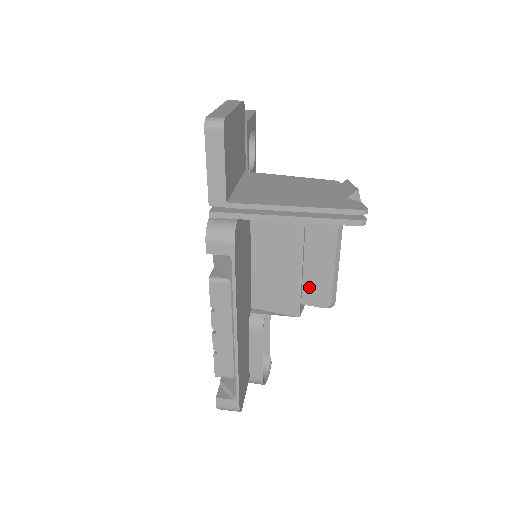
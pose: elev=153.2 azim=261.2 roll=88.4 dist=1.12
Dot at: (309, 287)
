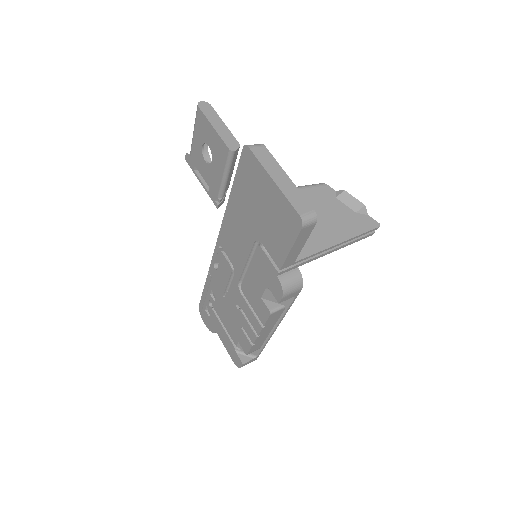
Dot at: occluded
